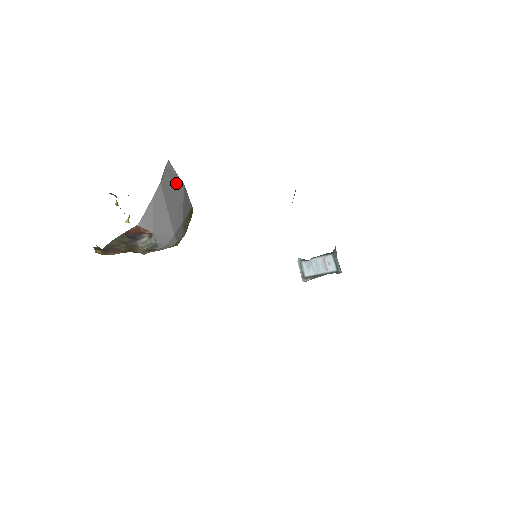
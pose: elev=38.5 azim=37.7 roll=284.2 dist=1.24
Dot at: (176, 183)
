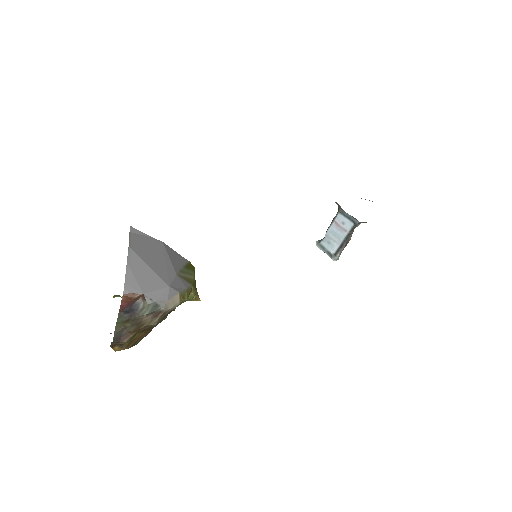
Dot at: (151, 243)
